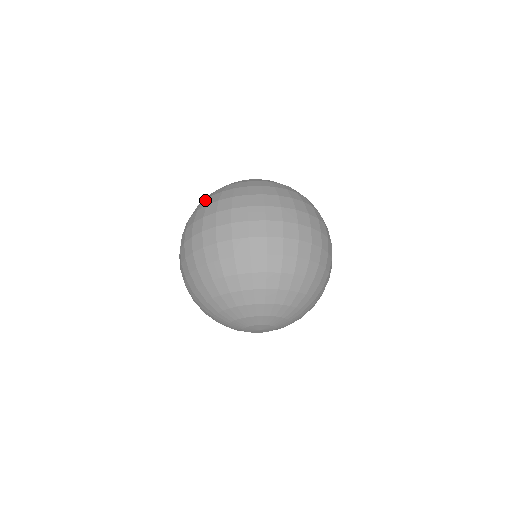
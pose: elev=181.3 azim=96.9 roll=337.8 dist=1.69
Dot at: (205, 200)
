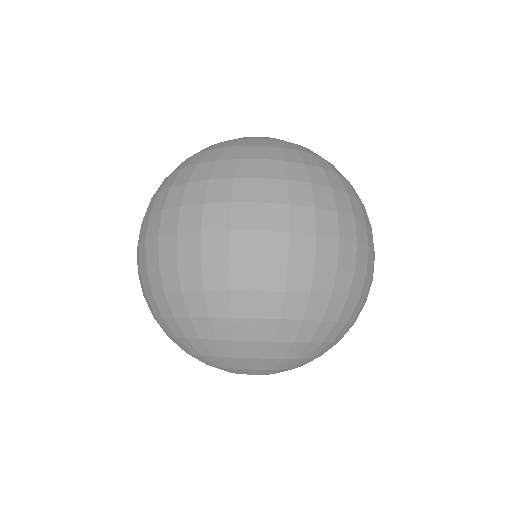
Dot at: (185, 169)
